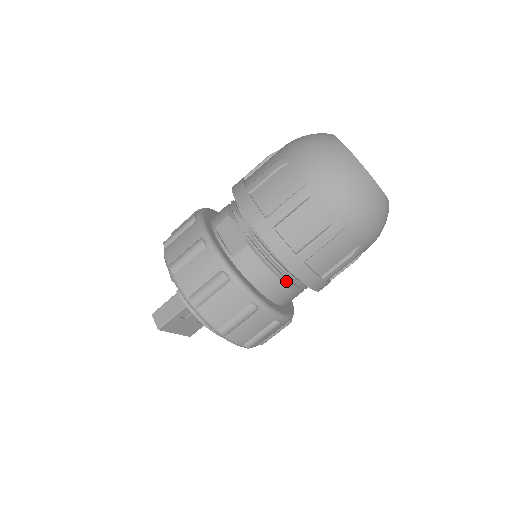
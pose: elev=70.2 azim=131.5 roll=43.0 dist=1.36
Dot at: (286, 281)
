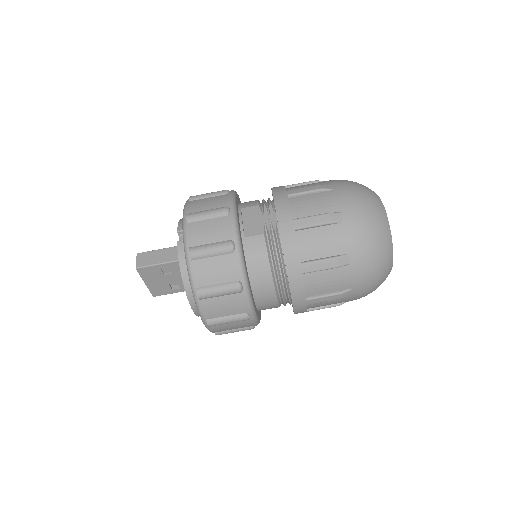
Dot at: (276, 284)
